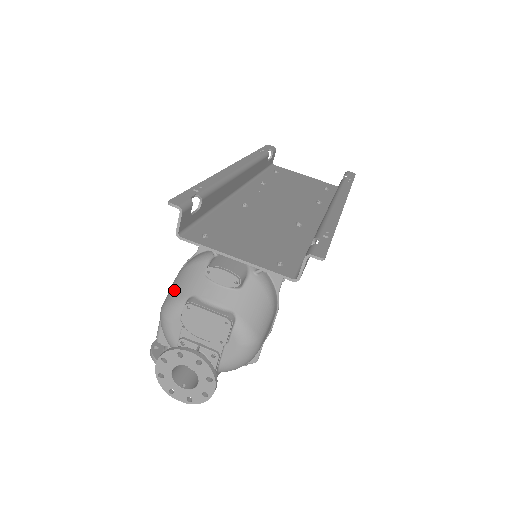
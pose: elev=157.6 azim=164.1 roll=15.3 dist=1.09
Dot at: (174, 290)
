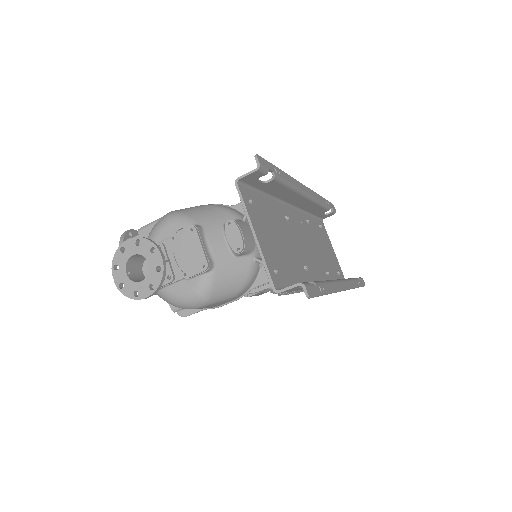
Dot at: (193, 210)
